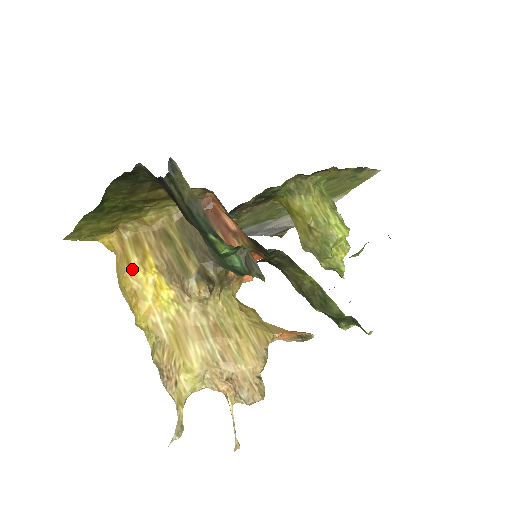
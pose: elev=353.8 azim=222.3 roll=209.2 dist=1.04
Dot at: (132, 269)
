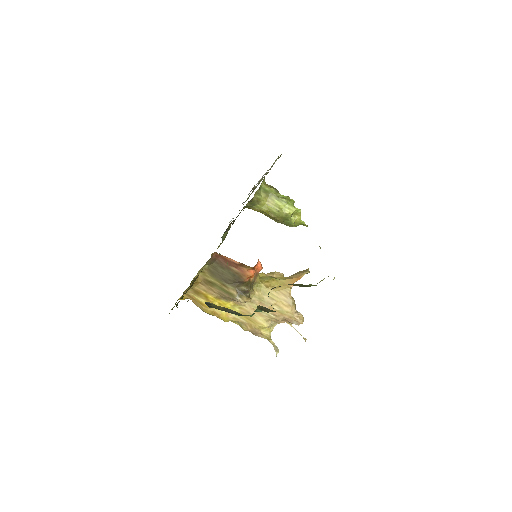
Dot at: (205, 305)
